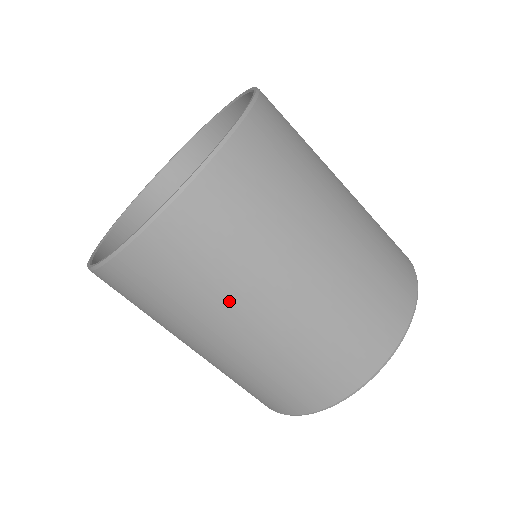
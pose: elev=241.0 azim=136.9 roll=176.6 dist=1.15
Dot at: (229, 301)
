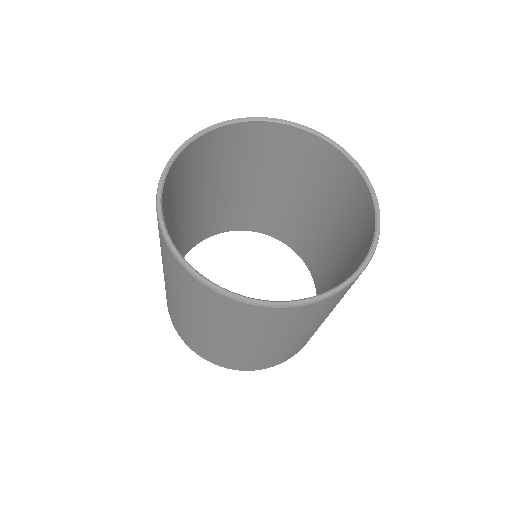
Dot at: (185, 303)
